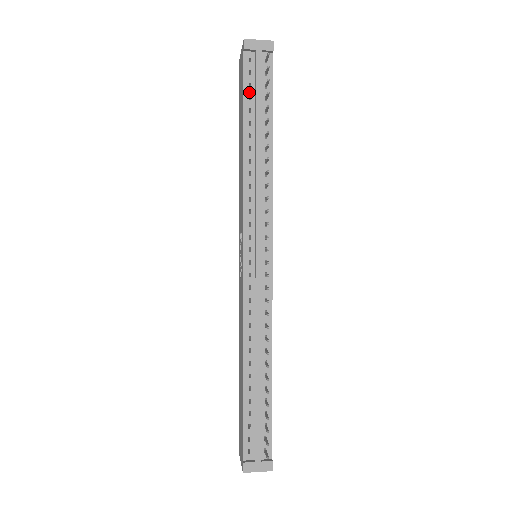
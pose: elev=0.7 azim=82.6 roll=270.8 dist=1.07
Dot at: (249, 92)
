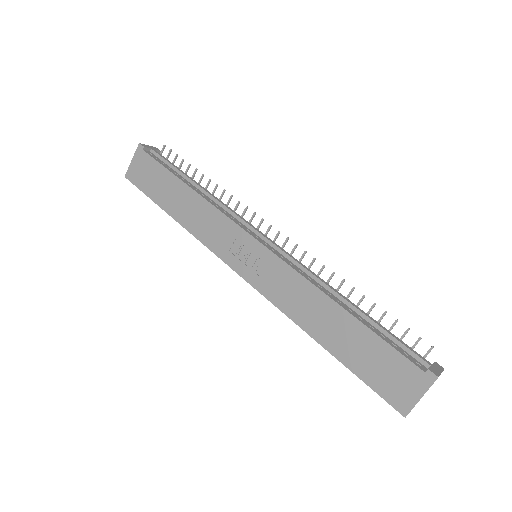
Dot at: (166, 166)
